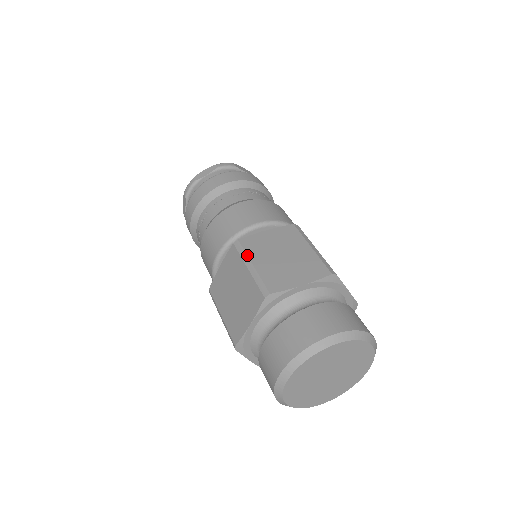
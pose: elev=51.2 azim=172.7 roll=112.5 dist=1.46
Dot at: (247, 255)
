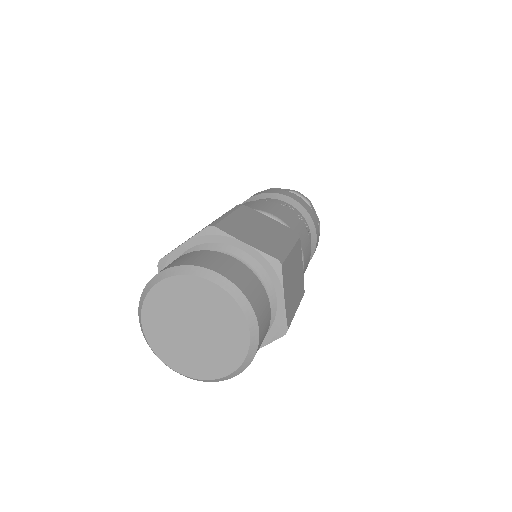
Dot at: occluded
